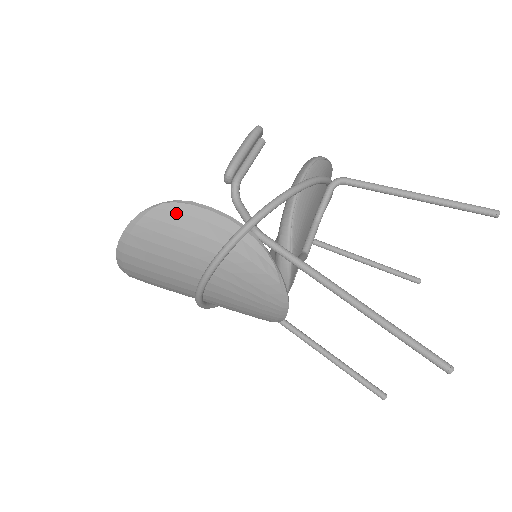
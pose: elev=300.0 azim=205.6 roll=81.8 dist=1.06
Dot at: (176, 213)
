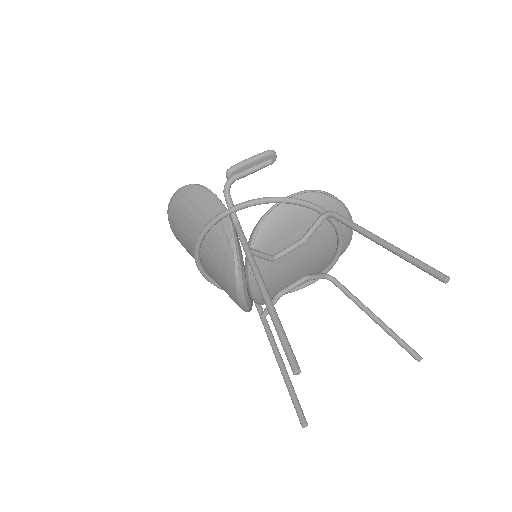
Dot at: (195, 192)
